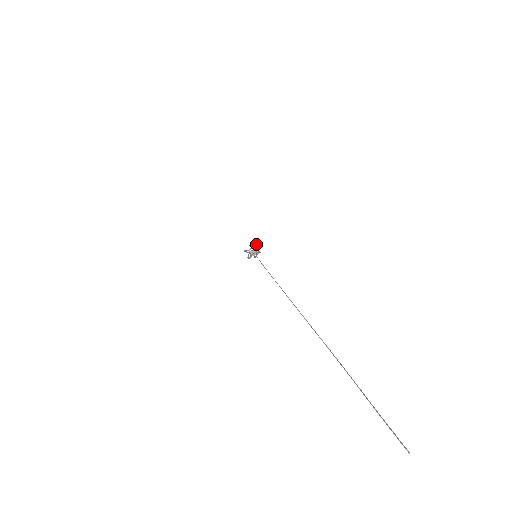
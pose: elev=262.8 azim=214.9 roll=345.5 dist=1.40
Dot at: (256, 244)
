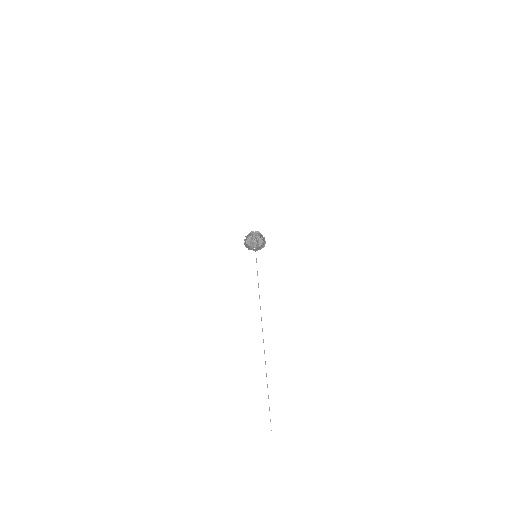
Dot at: (263, 239)
